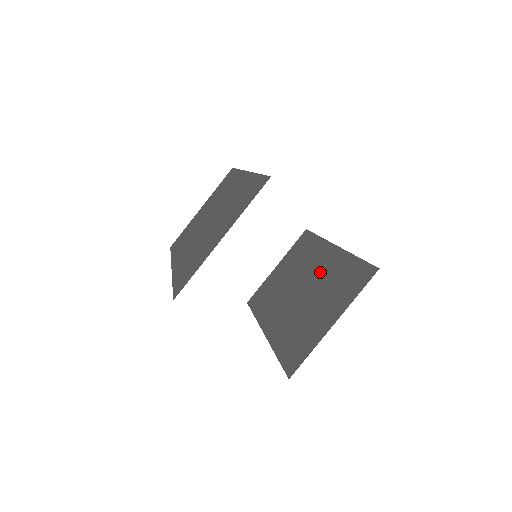
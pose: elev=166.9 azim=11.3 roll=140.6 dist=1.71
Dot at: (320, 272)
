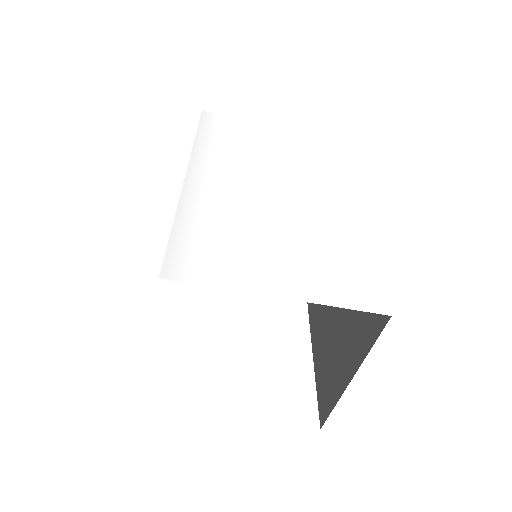
Dot at: occluded
